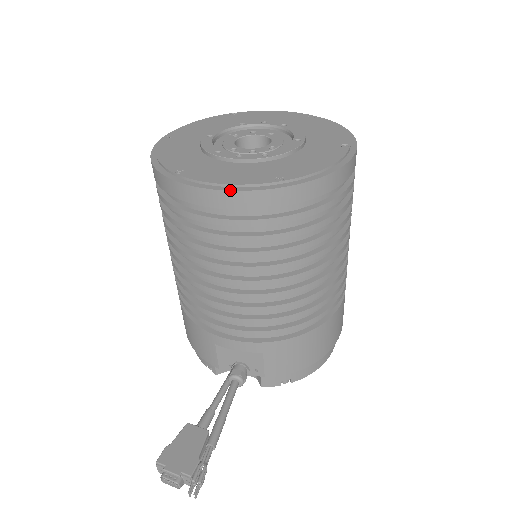
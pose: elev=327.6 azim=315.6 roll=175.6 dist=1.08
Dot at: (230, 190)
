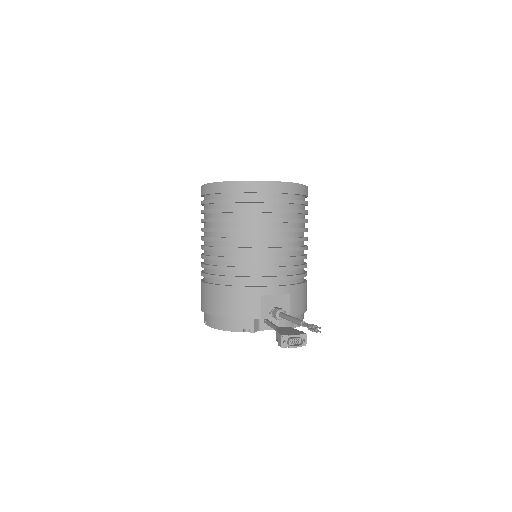
Dot at: (282, 182)
